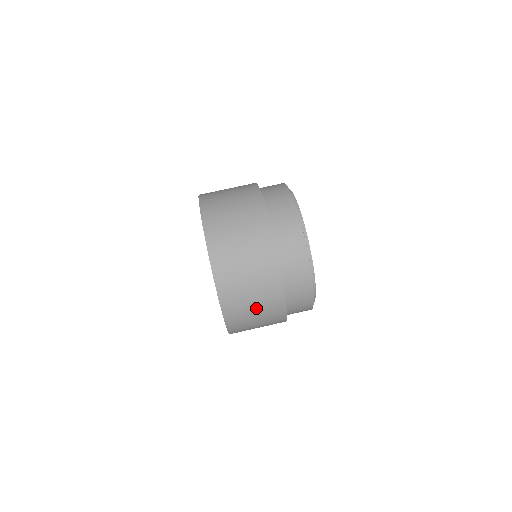
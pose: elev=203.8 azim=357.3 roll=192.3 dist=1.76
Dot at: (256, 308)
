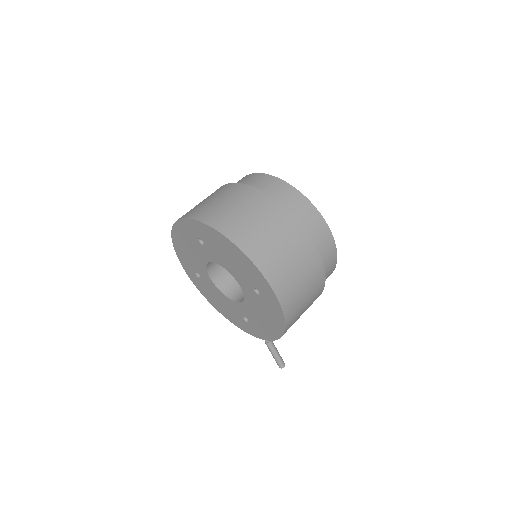
Dot at: (279, 242)
